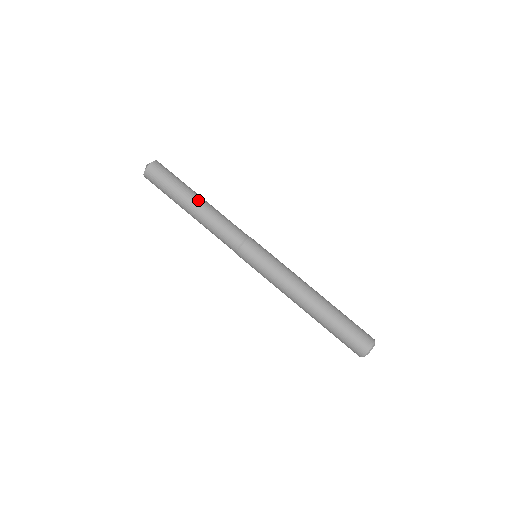
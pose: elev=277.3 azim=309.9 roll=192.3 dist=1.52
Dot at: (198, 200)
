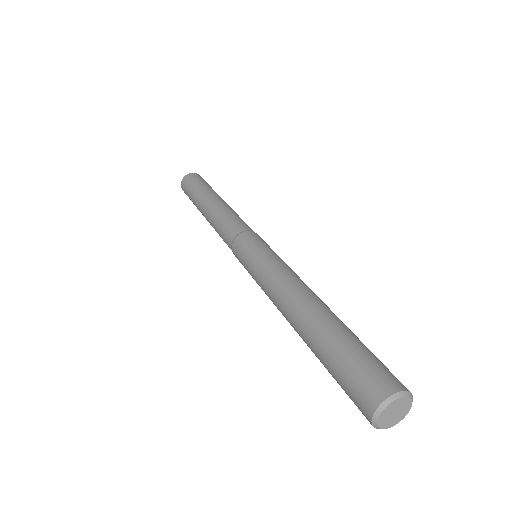
Dot at: (219, 198)
